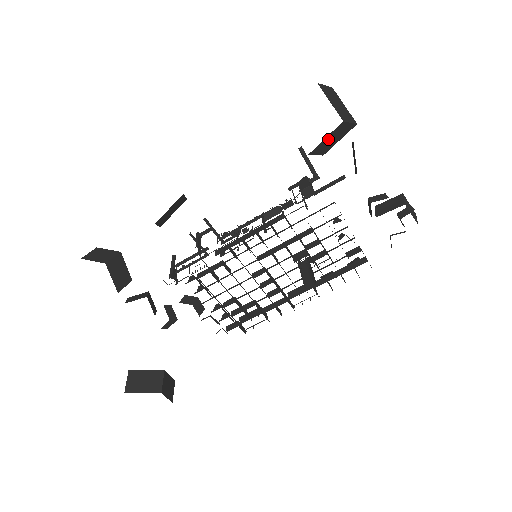
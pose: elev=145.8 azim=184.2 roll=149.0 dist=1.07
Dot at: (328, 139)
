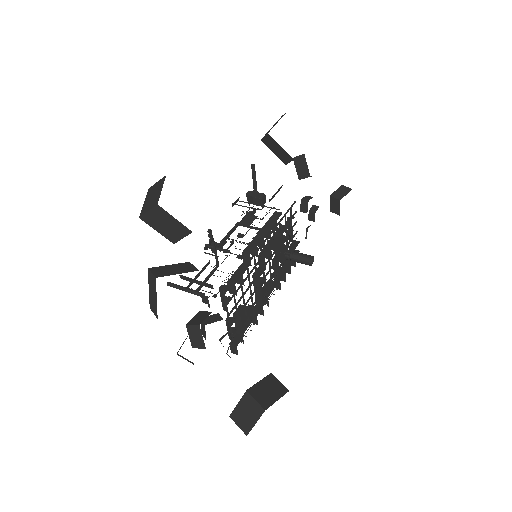
Dot at: occluded
